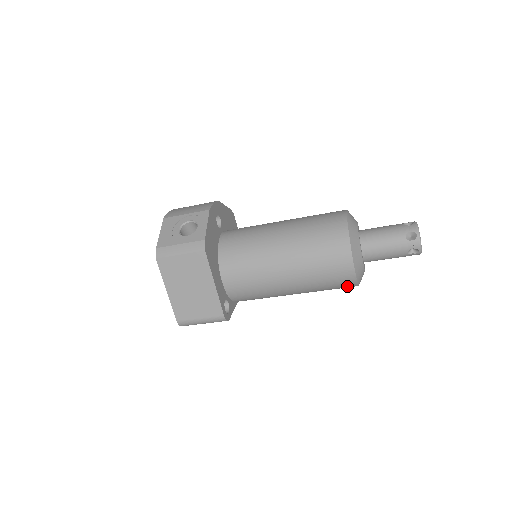
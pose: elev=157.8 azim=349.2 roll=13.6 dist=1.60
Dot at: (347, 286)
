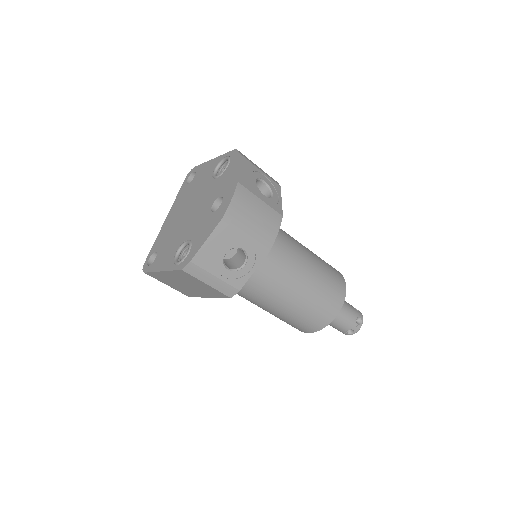
Dot at: occluded
